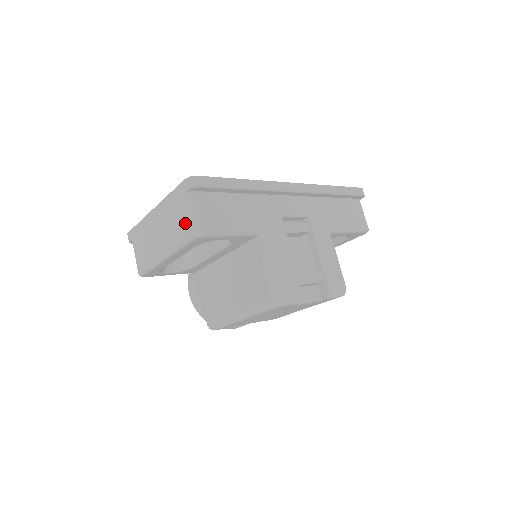
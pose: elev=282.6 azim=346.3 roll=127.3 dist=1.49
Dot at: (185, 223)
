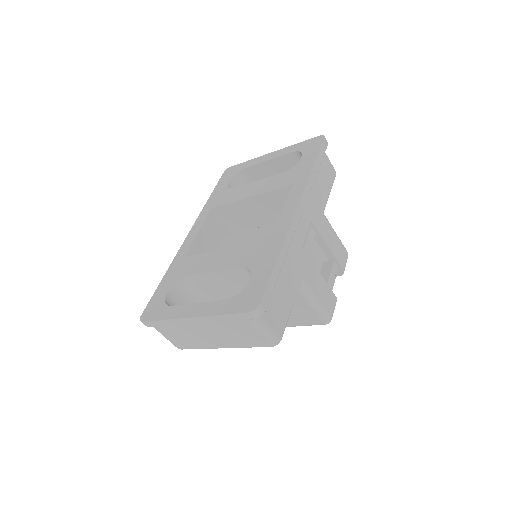
Dot at: (258, 338)
